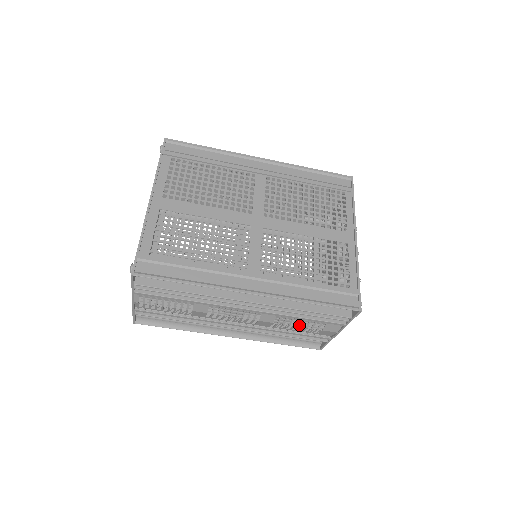
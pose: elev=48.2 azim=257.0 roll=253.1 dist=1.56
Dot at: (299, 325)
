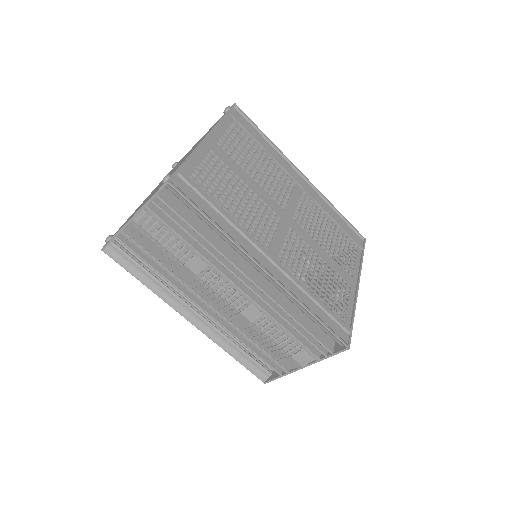
Dot at: occluded
